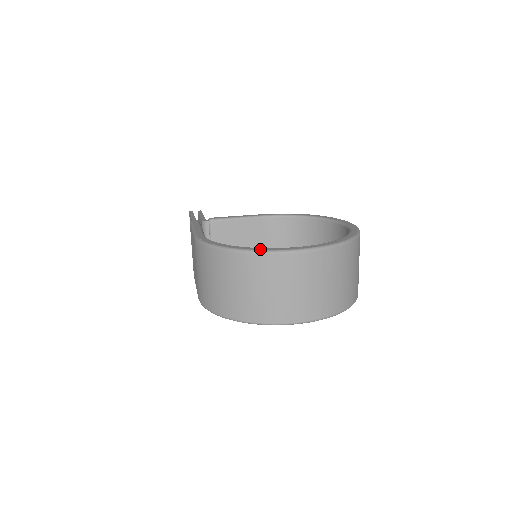
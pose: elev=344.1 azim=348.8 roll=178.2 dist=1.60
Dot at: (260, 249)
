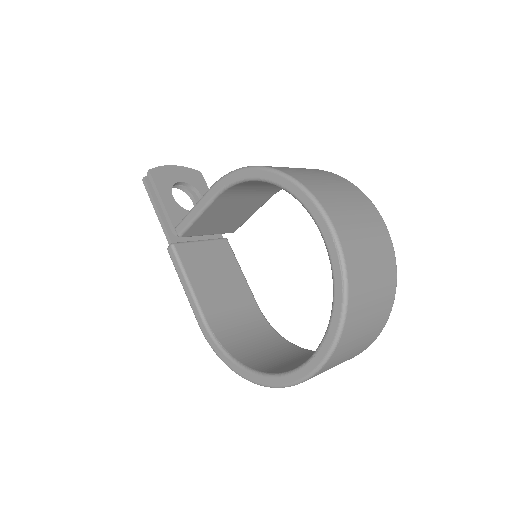
Dot at: (266, 384)
